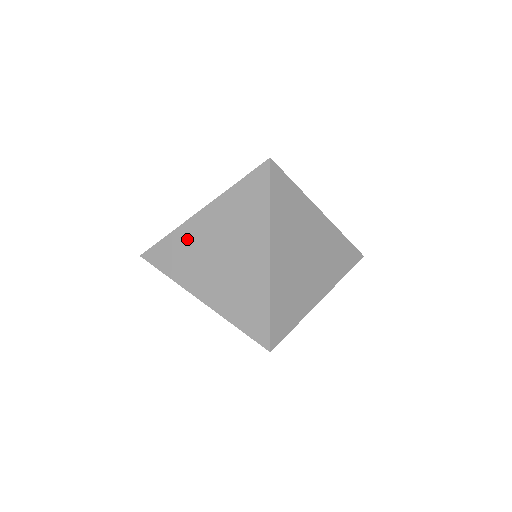
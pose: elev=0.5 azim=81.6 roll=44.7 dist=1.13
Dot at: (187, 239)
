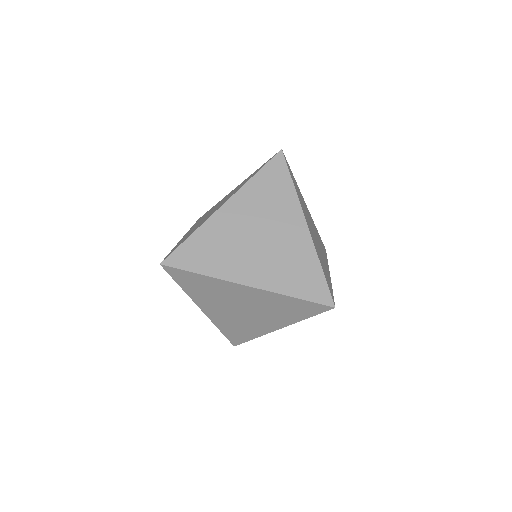
Dot at: (216, 233)
